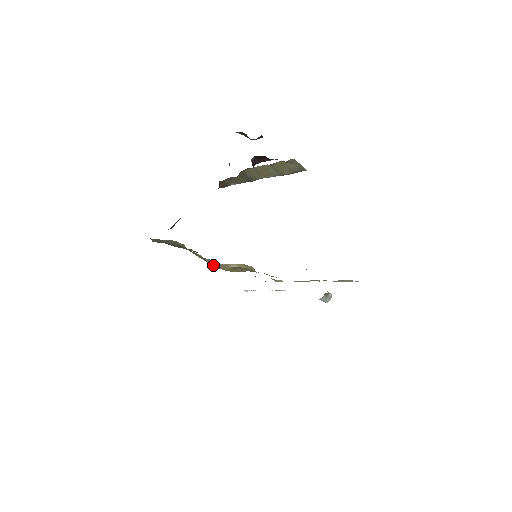
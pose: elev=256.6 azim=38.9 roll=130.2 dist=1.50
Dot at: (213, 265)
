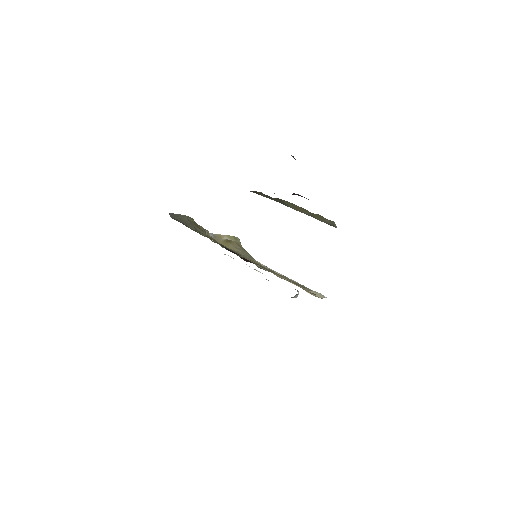
Dot at: occluded
